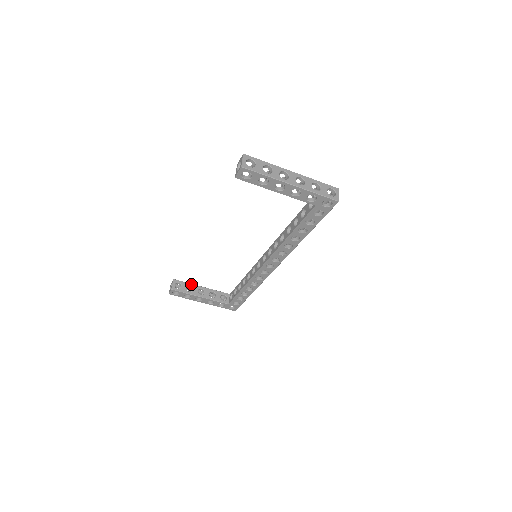
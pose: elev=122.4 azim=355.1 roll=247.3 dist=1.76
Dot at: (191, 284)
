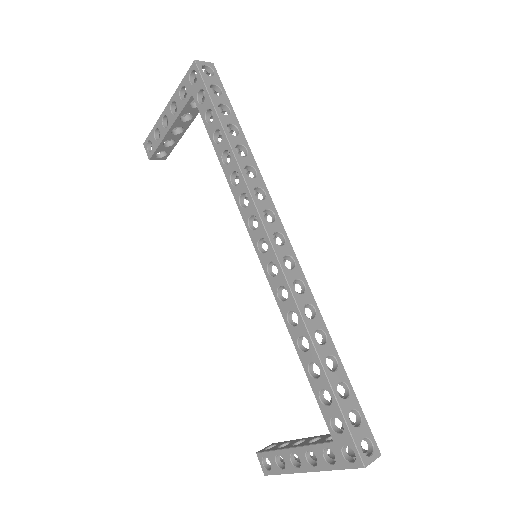
Dot at: (292, 440)
